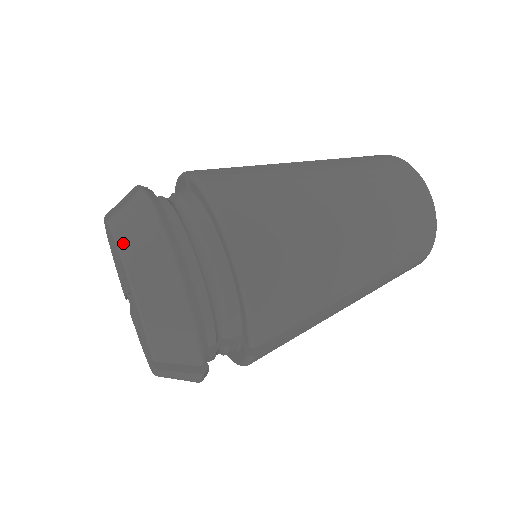
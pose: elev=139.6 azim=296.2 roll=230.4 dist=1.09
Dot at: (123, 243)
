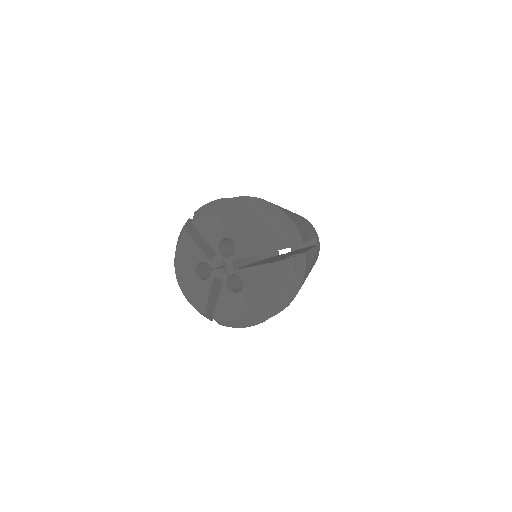
Dot at: (216, 210)
